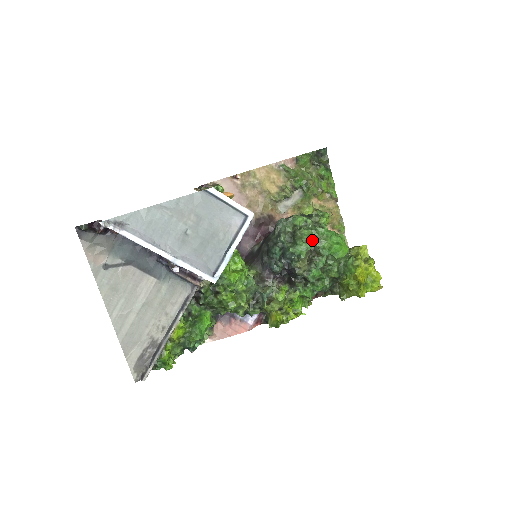
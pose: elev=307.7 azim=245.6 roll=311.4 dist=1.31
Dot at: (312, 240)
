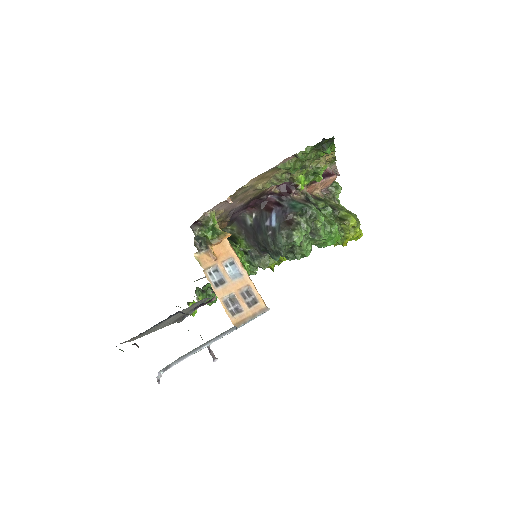
Dot at: (310, 251)
